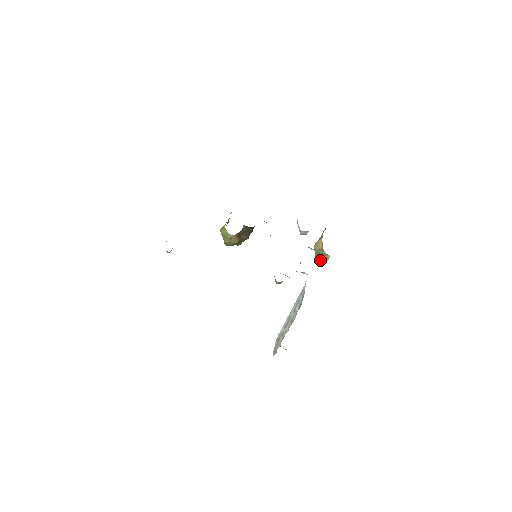
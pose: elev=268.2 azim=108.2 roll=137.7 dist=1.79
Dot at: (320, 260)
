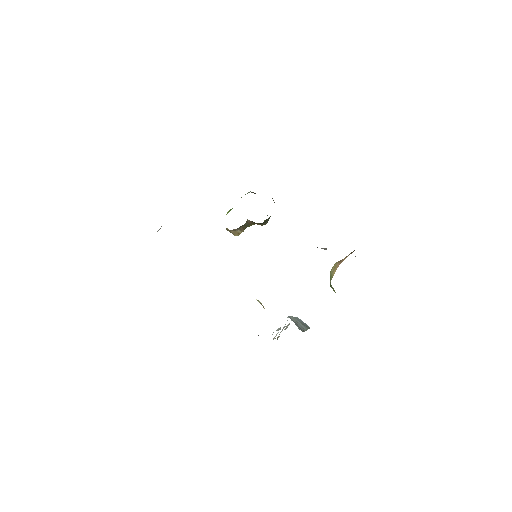
Dot at: occluded
